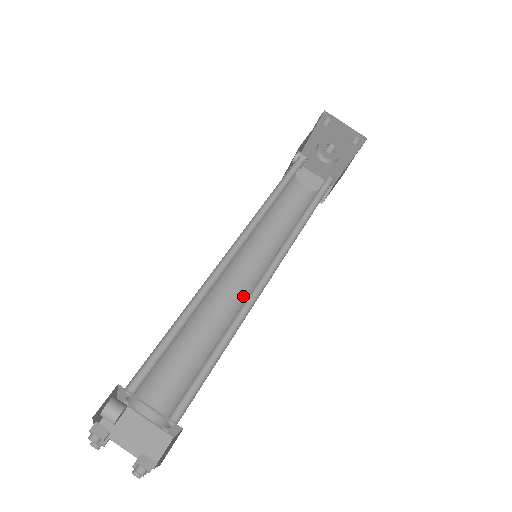
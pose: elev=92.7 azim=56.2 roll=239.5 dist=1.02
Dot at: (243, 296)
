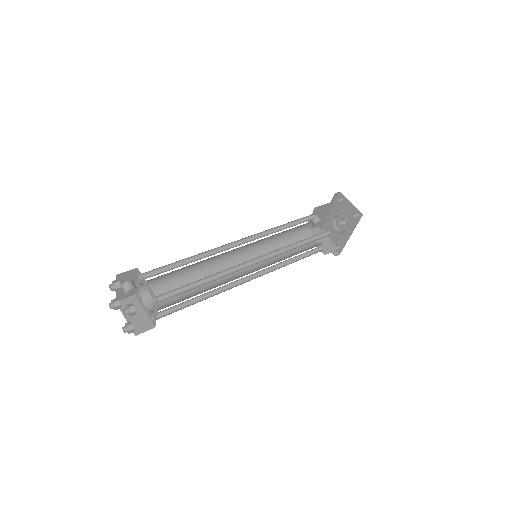
Dot at: (238, 276)
